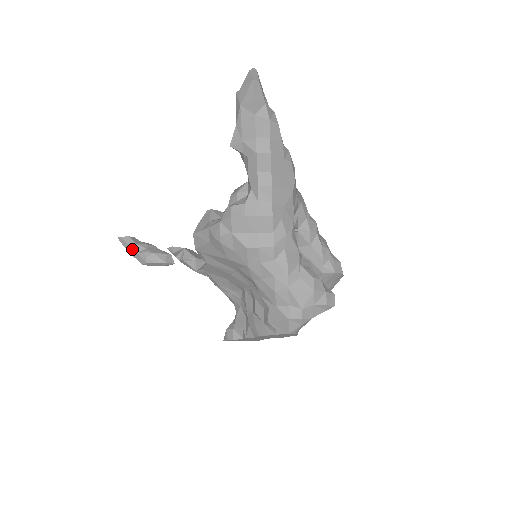
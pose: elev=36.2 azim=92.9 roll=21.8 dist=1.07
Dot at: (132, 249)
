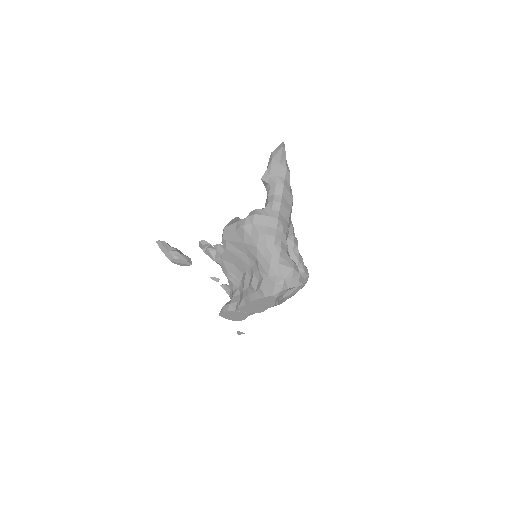
Dot at: (166, 248)
